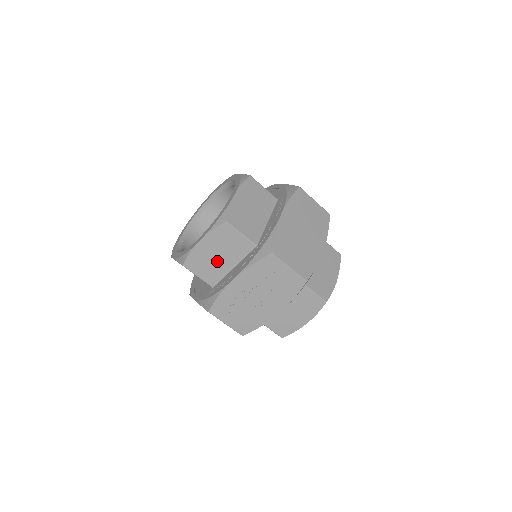
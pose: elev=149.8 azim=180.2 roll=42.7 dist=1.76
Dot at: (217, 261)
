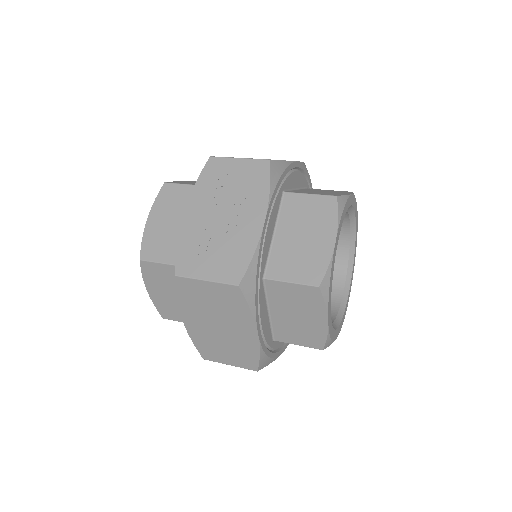
Dot at: (175, 230)
